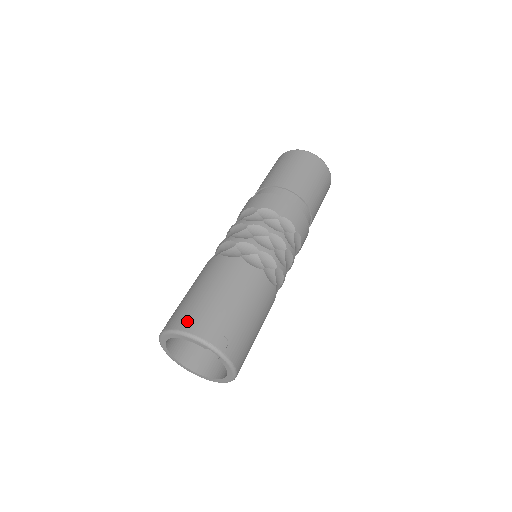
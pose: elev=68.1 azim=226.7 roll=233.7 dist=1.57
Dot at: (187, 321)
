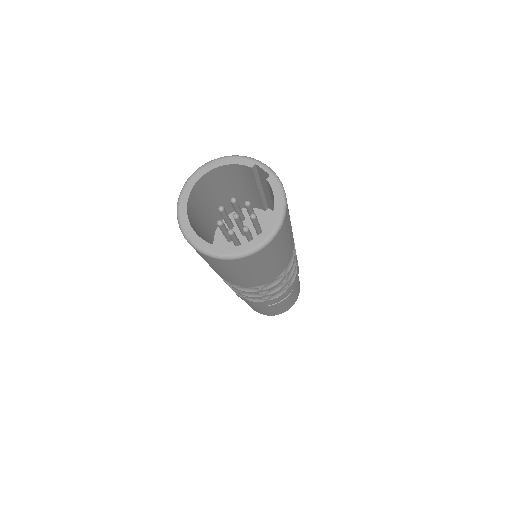
Dot at: occluded
